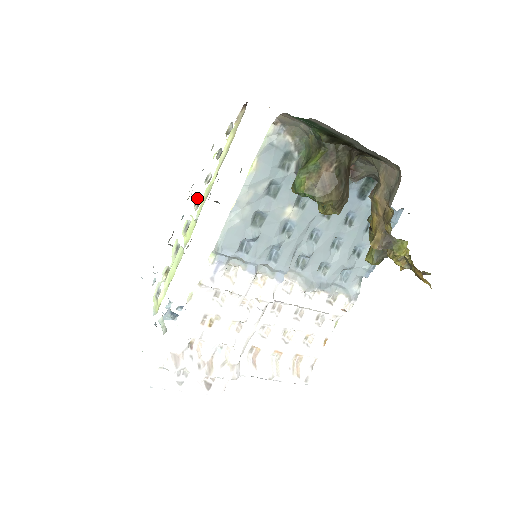
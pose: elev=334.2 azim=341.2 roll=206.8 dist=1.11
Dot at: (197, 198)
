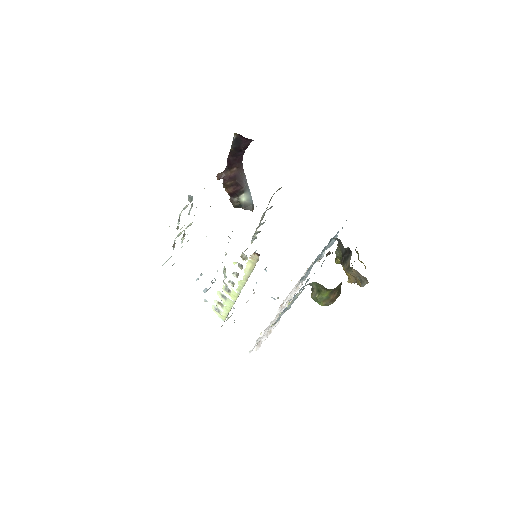
Dot at: (229, 280)
